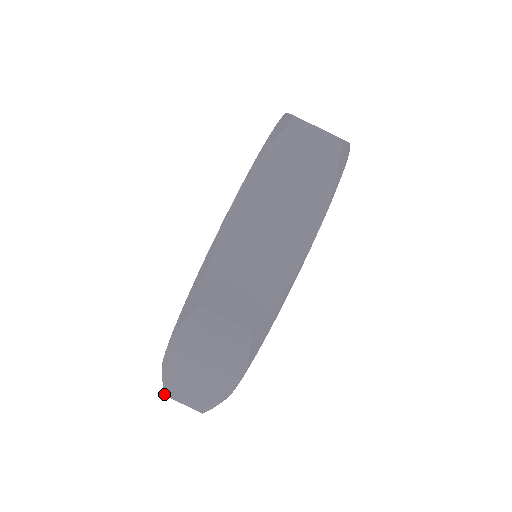
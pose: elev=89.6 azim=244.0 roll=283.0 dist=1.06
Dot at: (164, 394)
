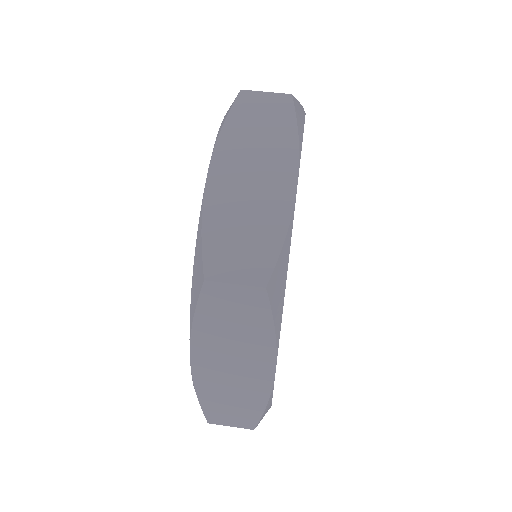
Dot at: (207, 422)
